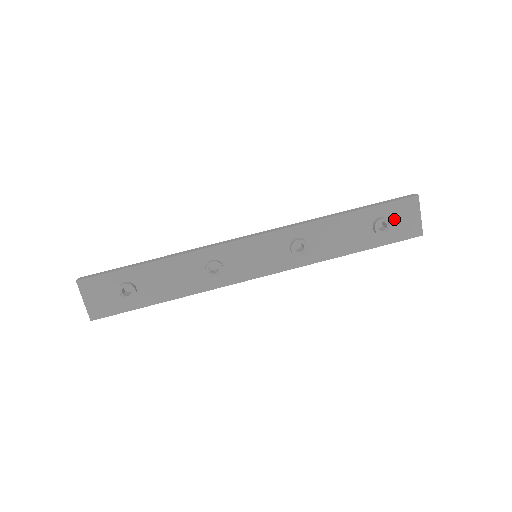
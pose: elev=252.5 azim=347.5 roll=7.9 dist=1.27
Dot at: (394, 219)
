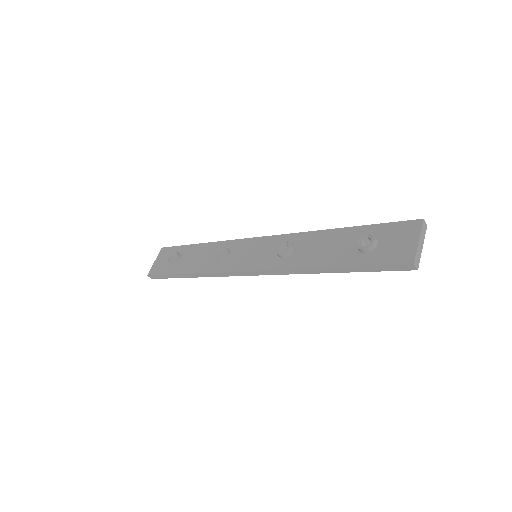
Dot at: (385, 240)
